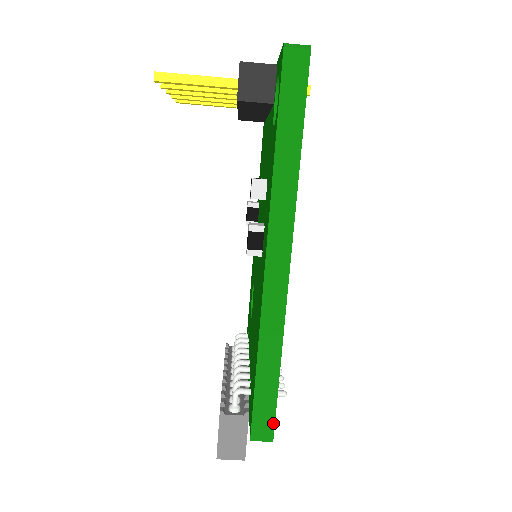
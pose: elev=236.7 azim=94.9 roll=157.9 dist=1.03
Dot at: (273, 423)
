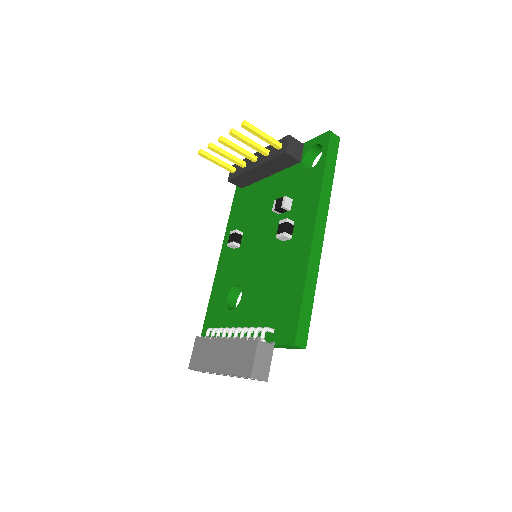
Dot at: (307, 335)
